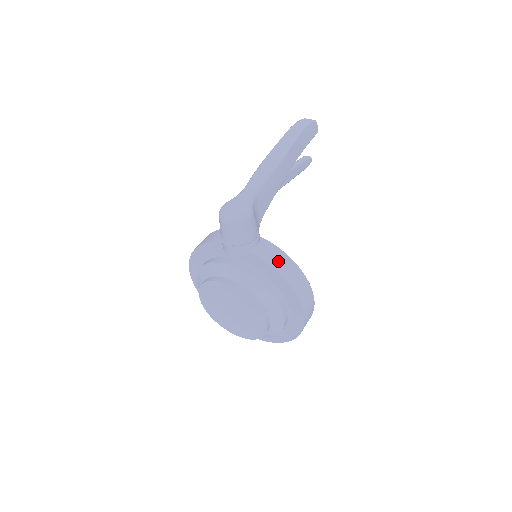
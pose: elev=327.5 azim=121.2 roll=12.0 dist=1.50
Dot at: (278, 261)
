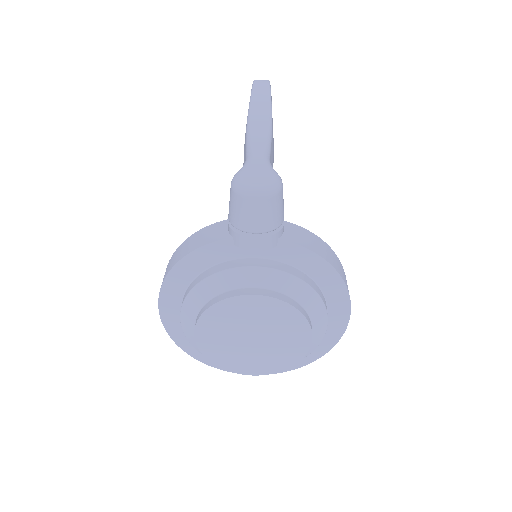
Dot at: (316, 245)
